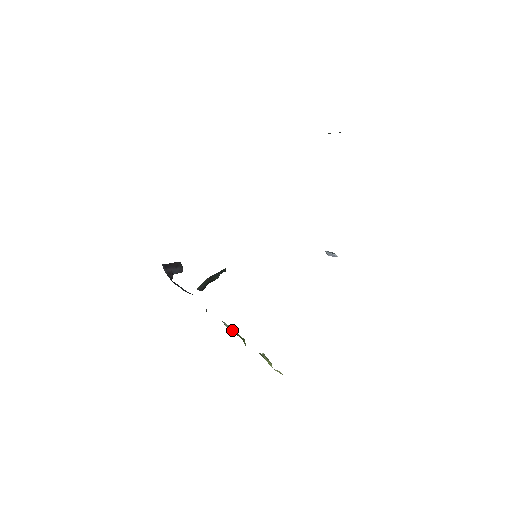
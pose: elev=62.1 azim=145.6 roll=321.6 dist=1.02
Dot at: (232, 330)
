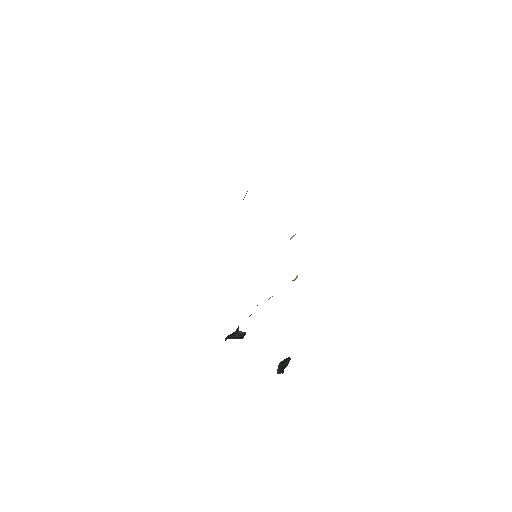
Dot at: occluded
